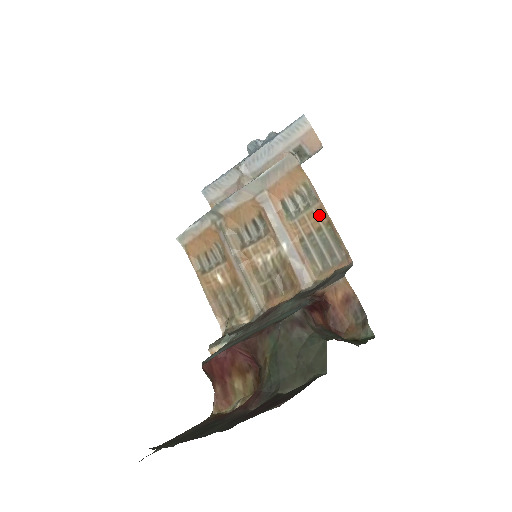
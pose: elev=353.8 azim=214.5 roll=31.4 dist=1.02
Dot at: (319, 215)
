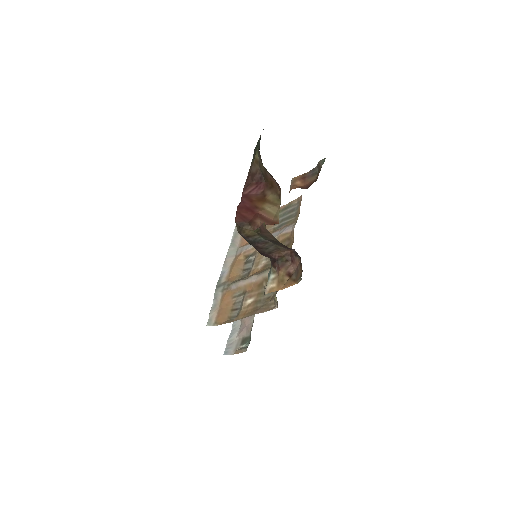
Dot at: occluded
